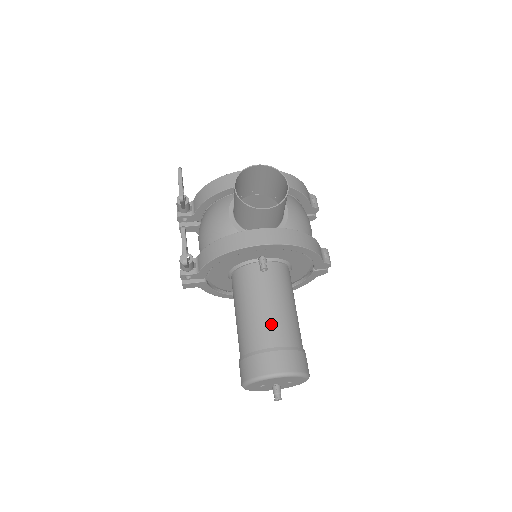
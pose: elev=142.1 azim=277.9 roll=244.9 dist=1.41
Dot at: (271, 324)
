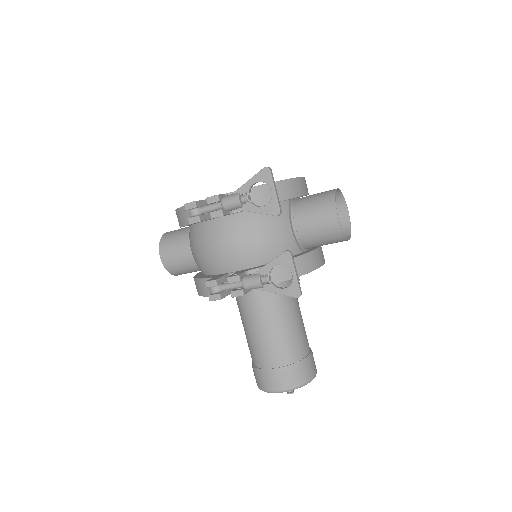
Dot at: (304, 333)
